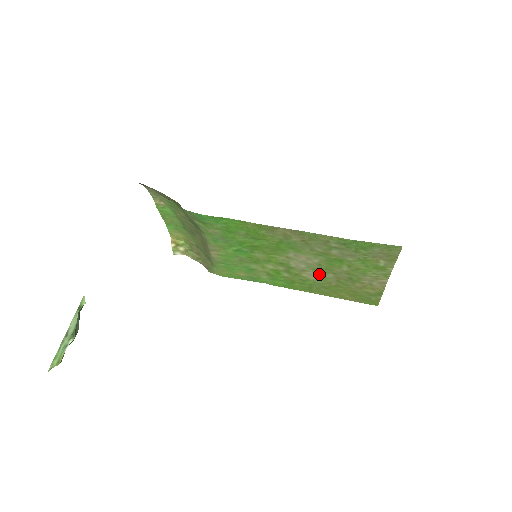
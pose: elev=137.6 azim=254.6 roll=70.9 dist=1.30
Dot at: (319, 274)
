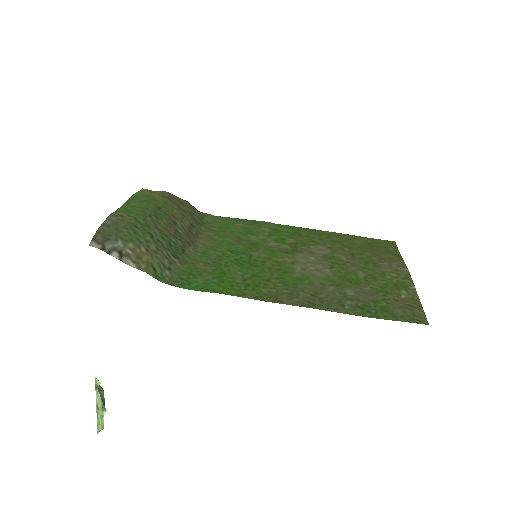
Dot at: (330, 254)
